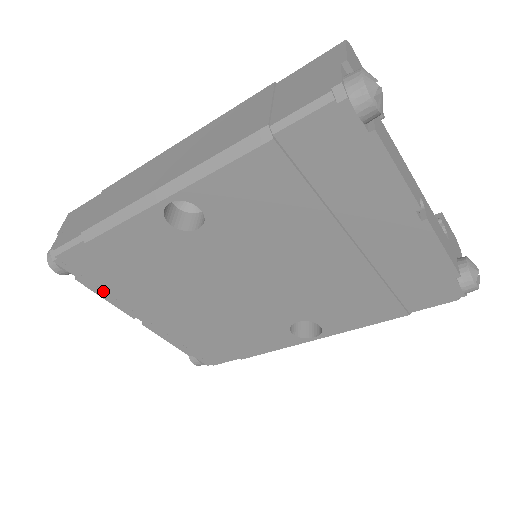
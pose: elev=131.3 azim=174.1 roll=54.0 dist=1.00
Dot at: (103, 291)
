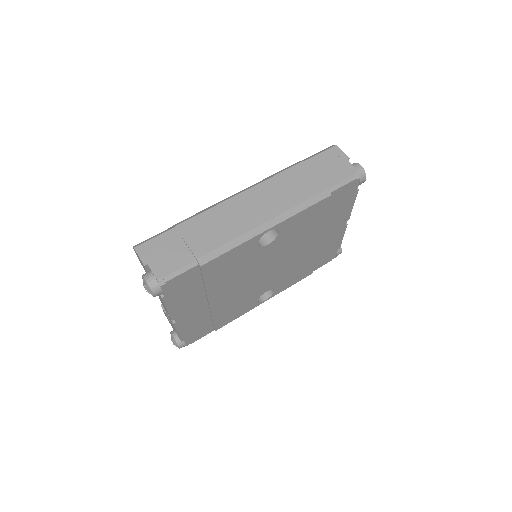
Dot at: (172, 303)
